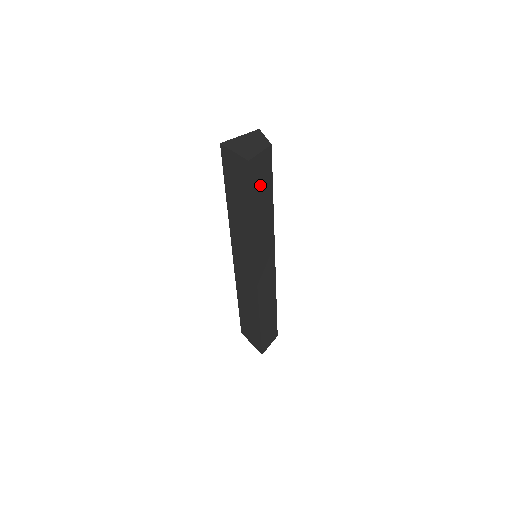
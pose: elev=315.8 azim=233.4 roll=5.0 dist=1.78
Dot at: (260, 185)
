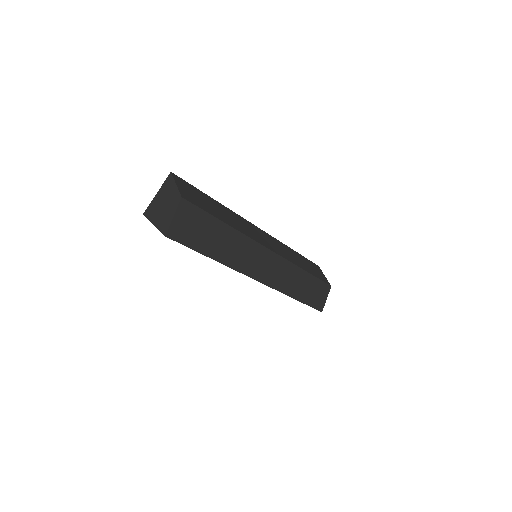
Dot at: (199, 233)
